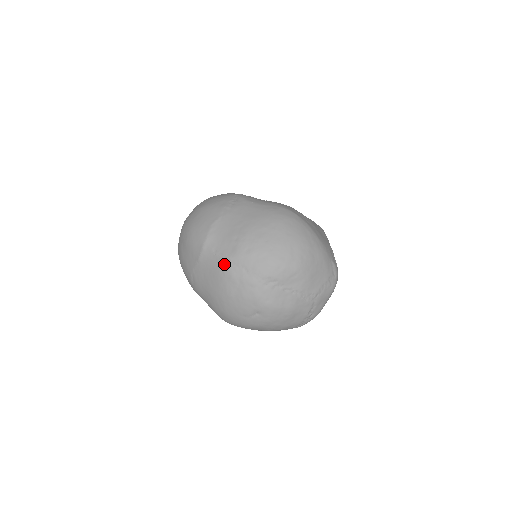
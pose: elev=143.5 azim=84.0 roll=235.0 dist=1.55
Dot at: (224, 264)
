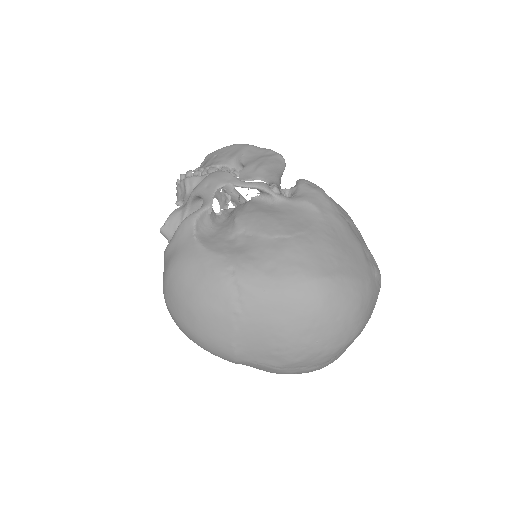
Dot at: (274, 370)
